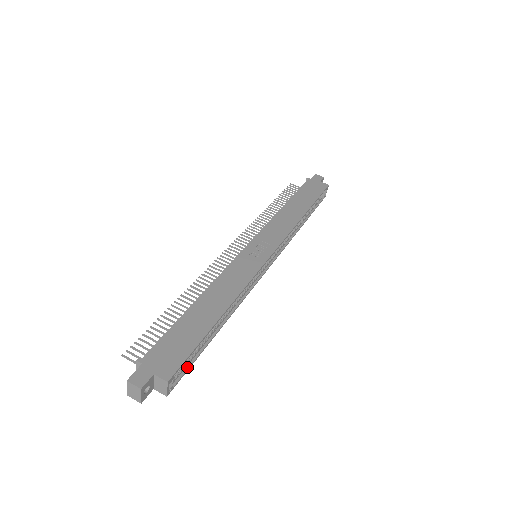
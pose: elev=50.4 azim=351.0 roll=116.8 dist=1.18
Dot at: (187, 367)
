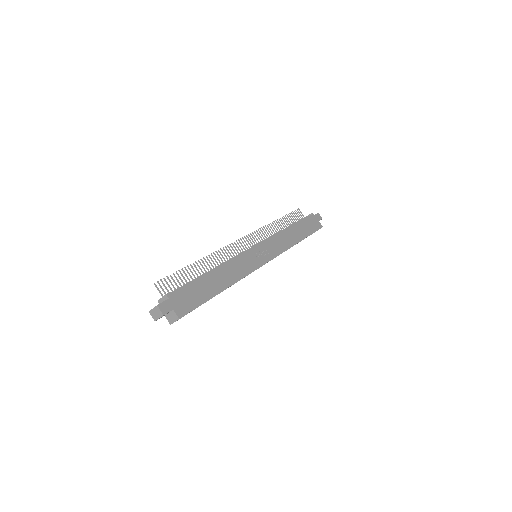
Dot at: occluded
